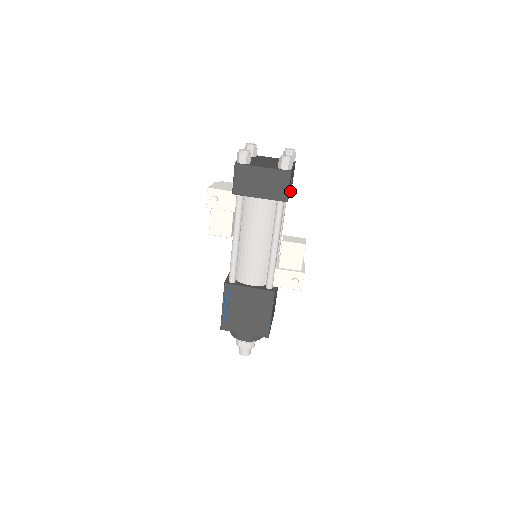
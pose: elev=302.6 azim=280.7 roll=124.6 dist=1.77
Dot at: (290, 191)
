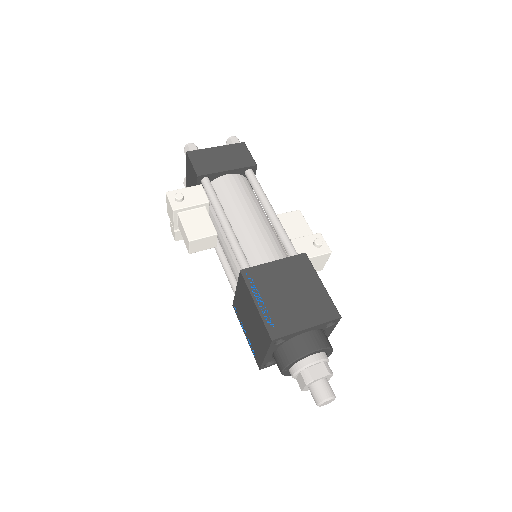
Dot at: occluded
